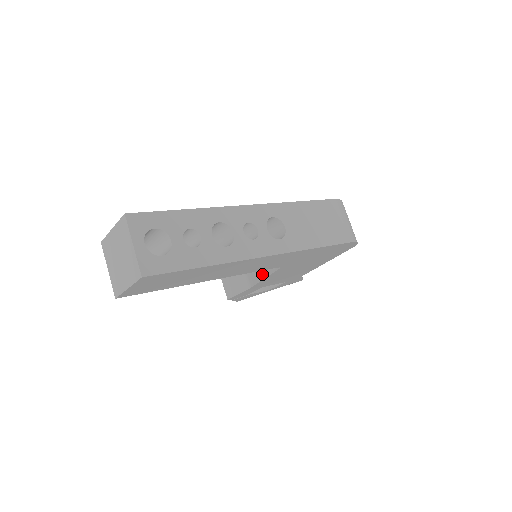
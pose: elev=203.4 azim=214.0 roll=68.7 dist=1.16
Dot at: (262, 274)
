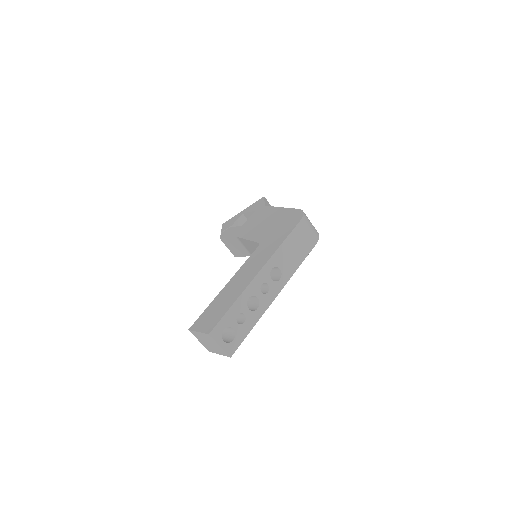
Dot at: occluded
